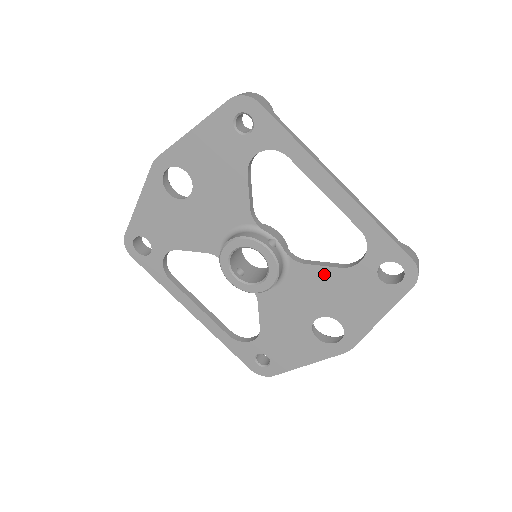
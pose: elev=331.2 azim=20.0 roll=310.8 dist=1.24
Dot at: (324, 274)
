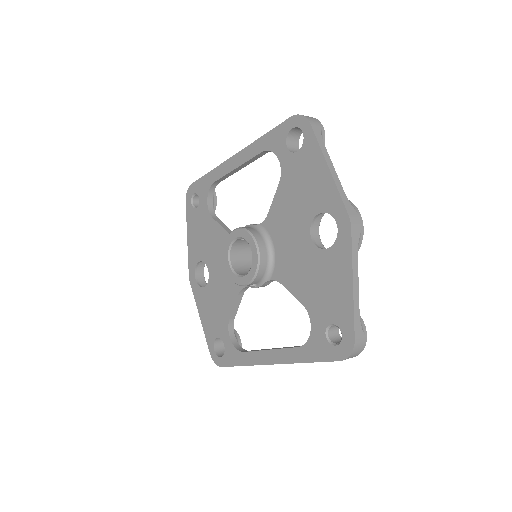
Dot at: (279, 202)
